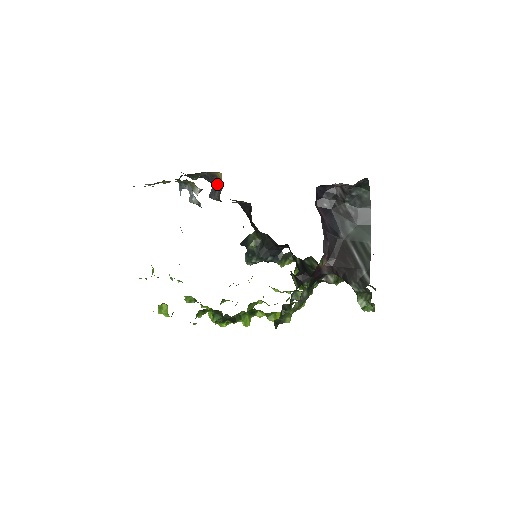
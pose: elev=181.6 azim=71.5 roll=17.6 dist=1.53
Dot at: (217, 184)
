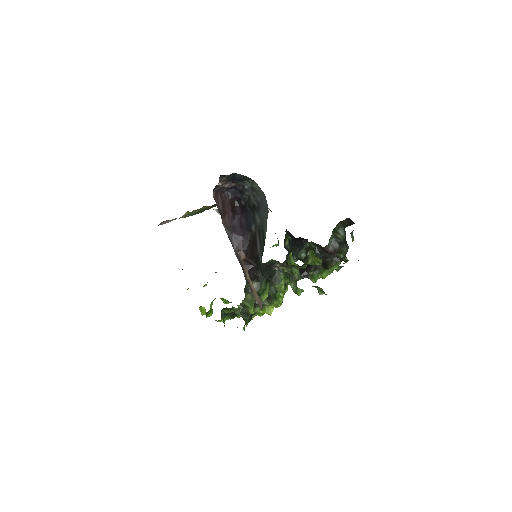
Dot at: occluded
